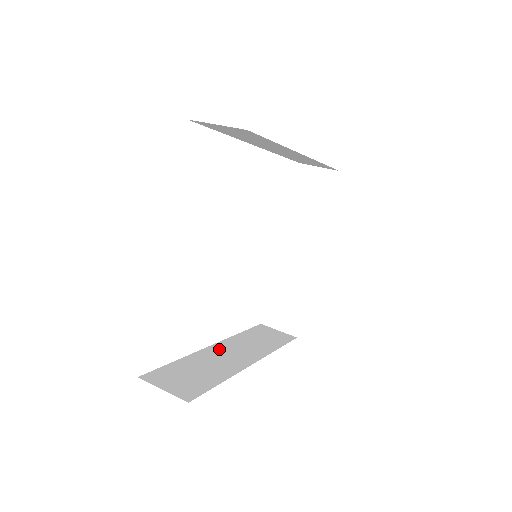
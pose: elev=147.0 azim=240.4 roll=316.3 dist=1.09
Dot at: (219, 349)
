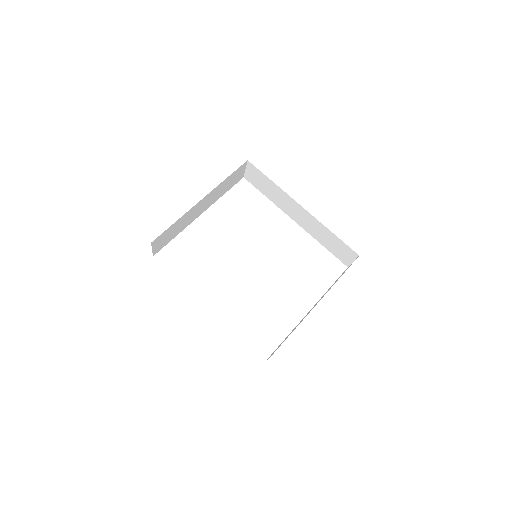
Dot at: occluded
